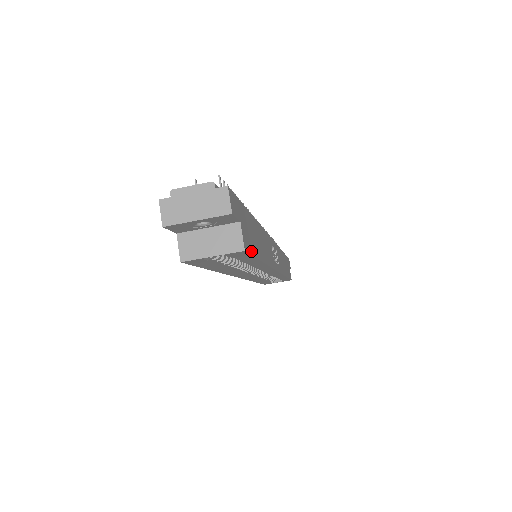
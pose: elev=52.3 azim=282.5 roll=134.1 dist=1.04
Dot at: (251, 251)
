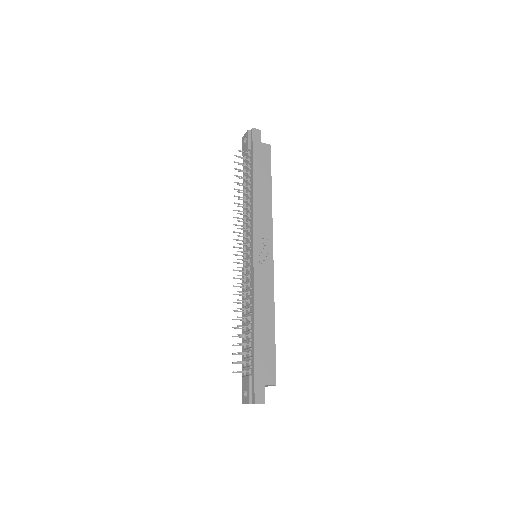
Dot at: (274, 366)
